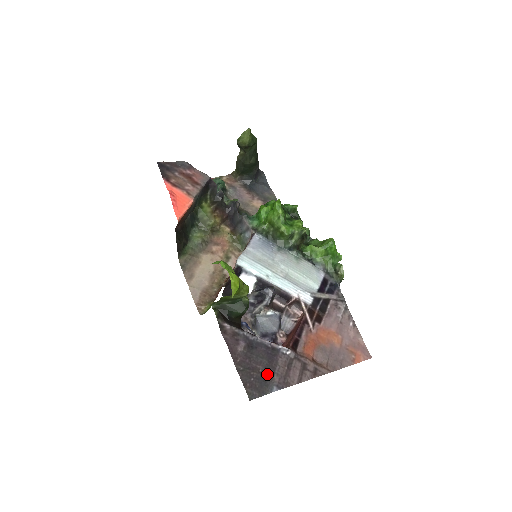
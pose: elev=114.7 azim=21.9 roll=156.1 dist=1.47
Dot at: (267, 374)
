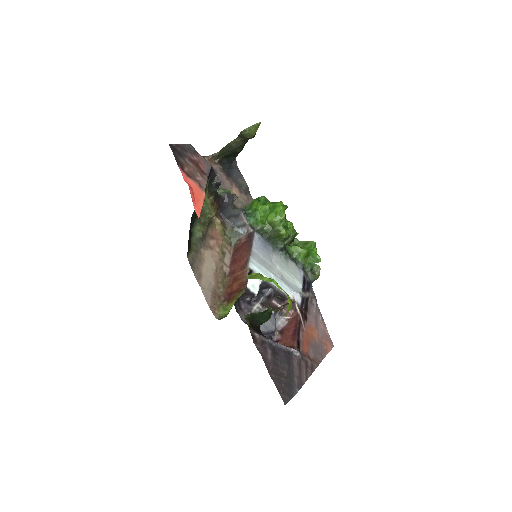
Dot at: (290, 378)
